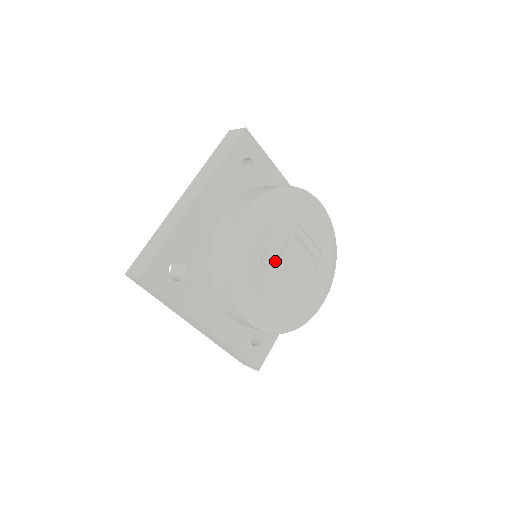
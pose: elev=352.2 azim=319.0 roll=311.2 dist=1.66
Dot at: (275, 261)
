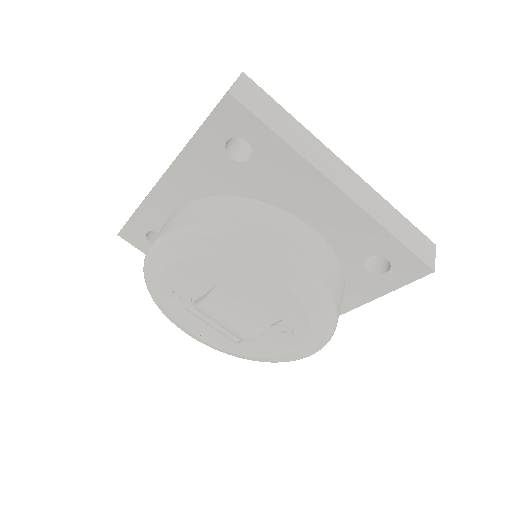
Dot at: (193, 304)
